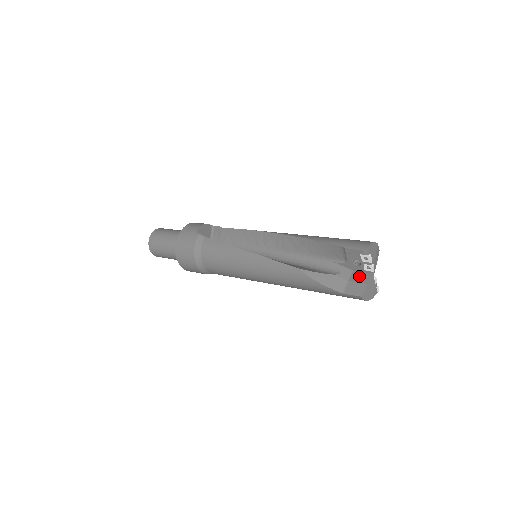
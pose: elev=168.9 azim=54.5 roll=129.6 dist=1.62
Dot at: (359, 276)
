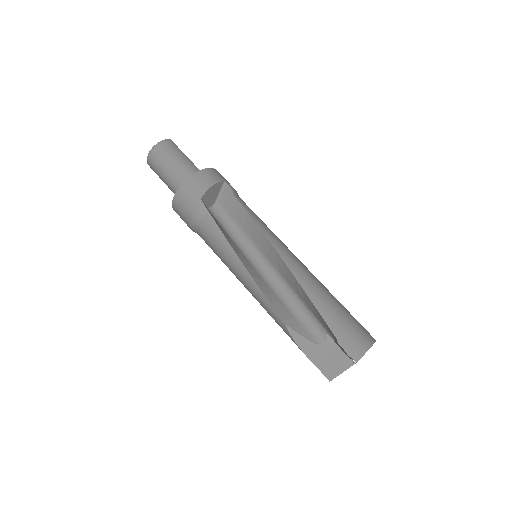
Dot at: (340, 357)
